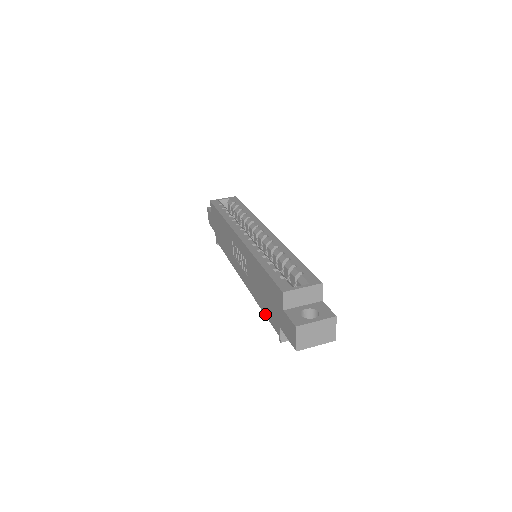
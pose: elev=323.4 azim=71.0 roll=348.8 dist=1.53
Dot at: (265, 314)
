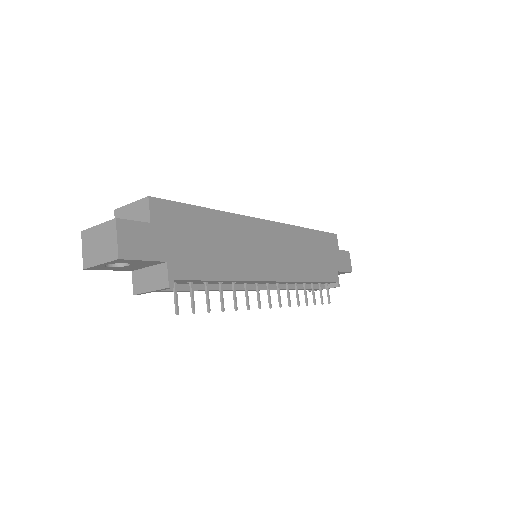
Dot at: occluded
